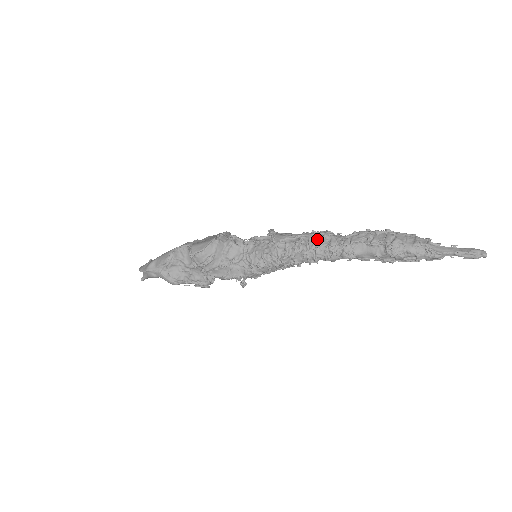
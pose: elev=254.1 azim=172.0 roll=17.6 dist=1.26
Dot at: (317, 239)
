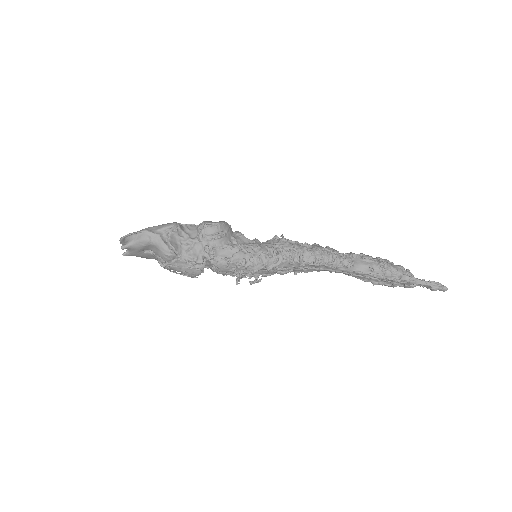
Dot at: occluded
